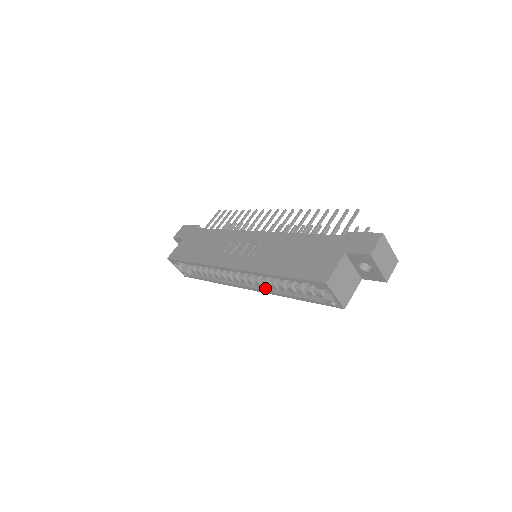
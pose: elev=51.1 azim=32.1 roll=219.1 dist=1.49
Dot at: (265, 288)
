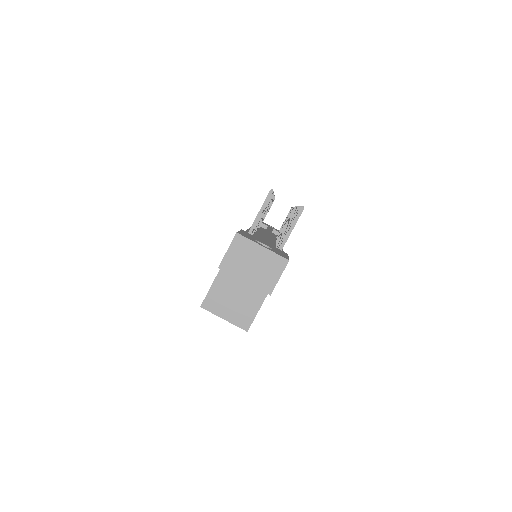
Dot at: occluded
